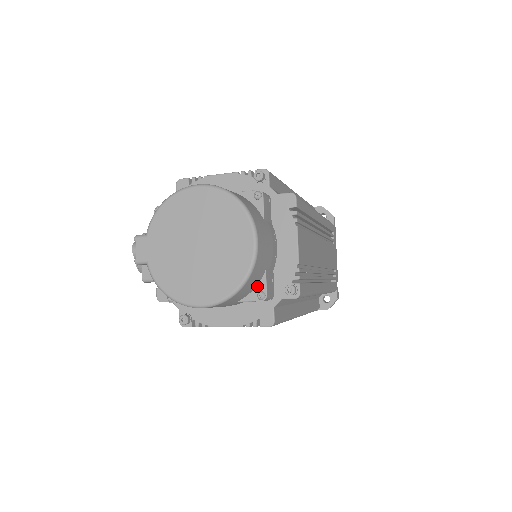
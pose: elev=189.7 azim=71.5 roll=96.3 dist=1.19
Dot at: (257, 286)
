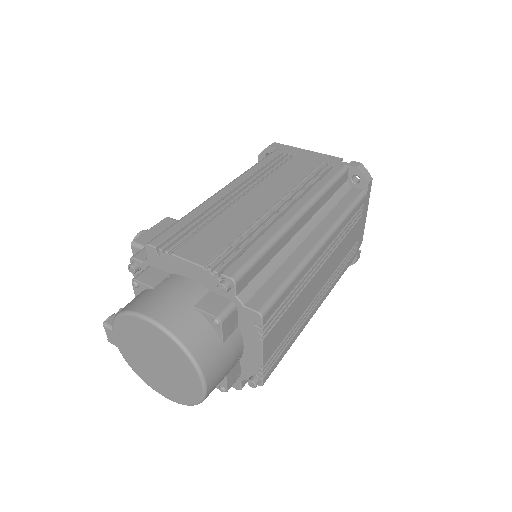
Dot at: occluded
